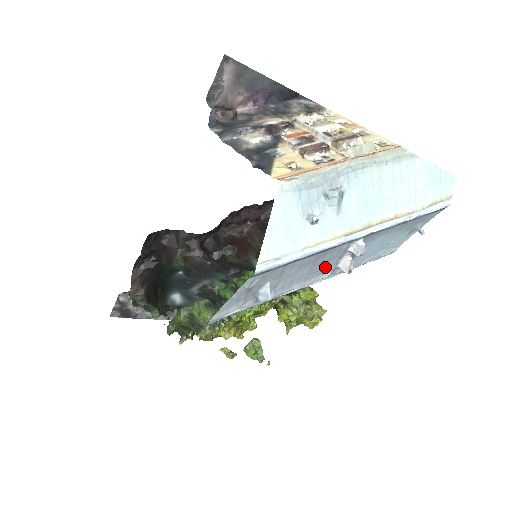
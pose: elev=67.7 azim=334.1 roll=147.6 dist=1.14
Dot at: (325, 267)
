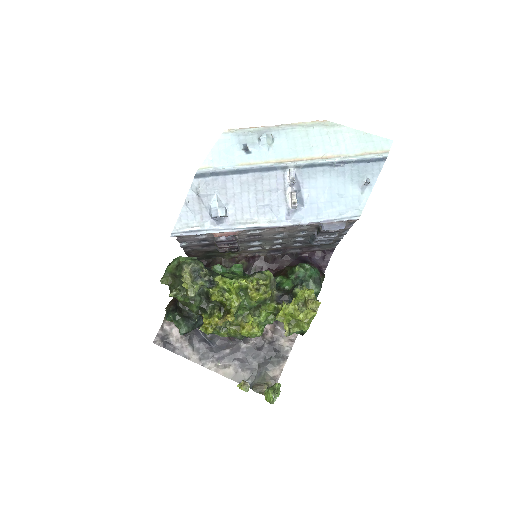
Dot at: (273, 202)
